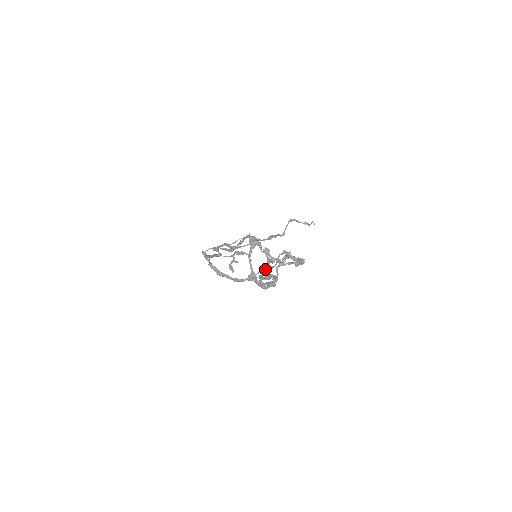
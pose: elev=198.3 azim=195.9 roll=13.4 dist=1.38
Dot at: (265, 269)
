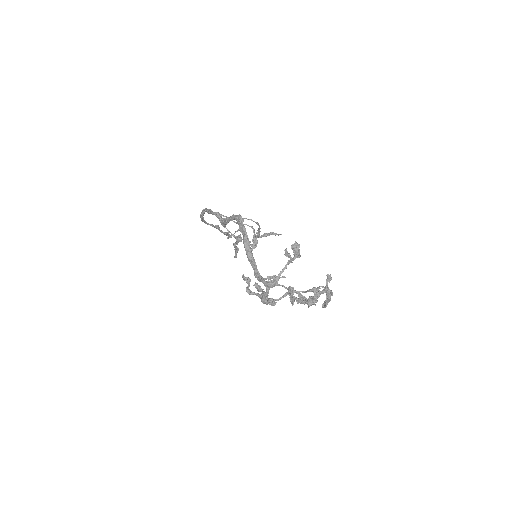
Dot at: (317, 295)
